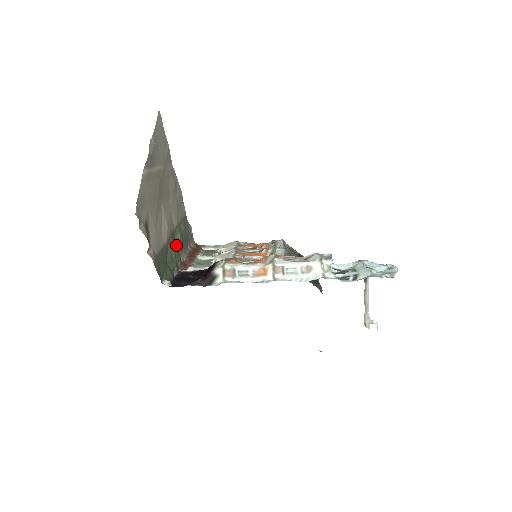
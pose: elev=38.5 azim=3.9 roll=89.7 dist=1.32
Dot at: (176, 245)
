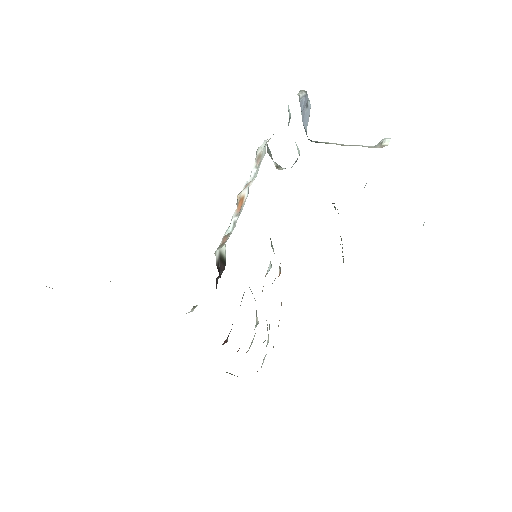
Dot at: occluded
